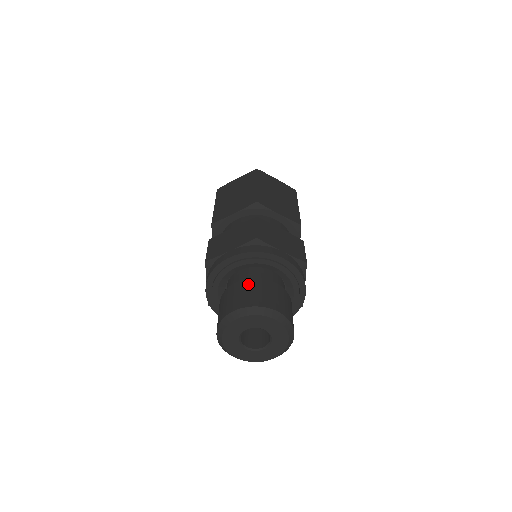
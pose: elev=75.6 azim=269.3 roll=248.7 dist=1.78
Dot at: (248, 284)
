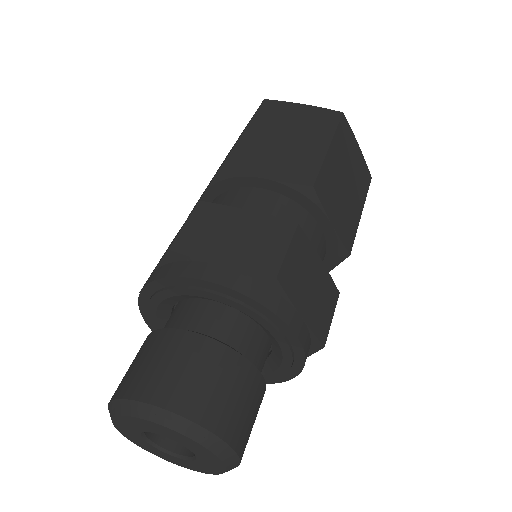
Dot at: (212, 356)
